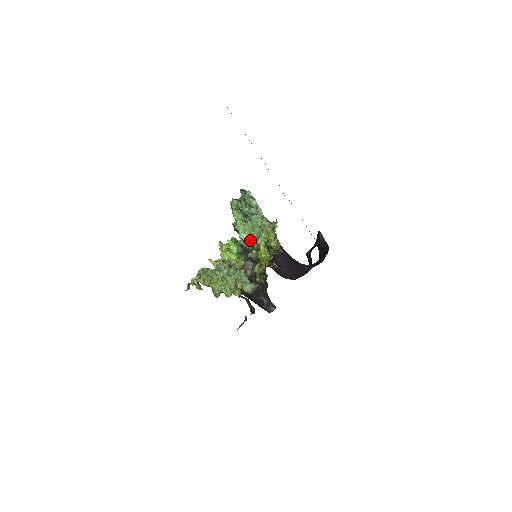
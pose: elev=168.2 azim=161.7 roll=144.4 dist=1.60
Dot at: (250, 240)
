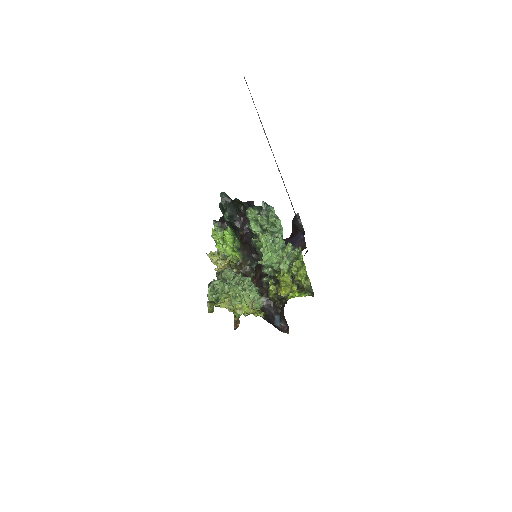
Dot at: (270, 260)
